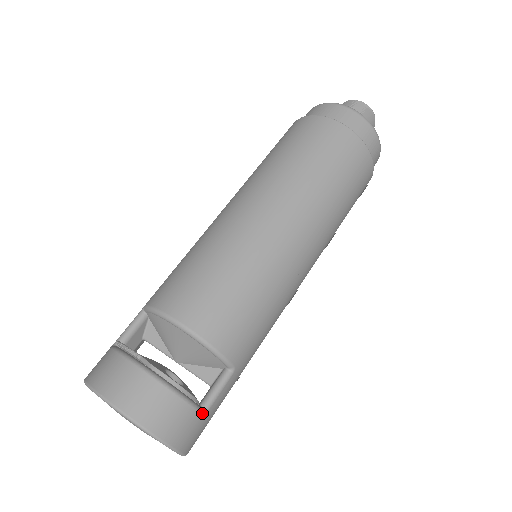
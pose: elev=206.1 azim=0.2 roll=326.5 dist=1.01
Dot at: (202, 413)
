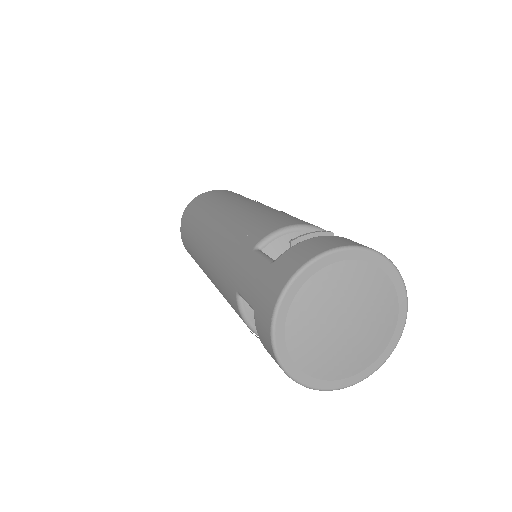
Dot at: occluded
